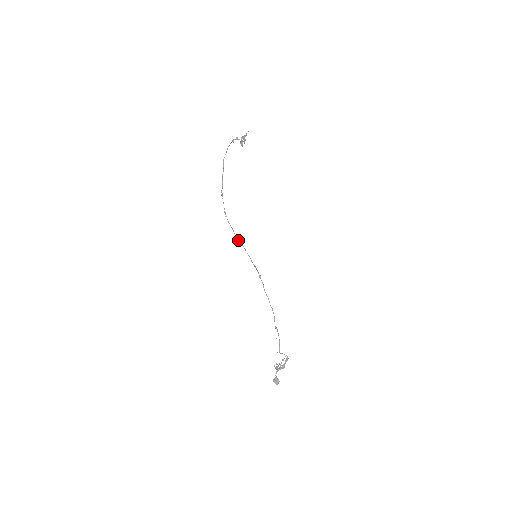
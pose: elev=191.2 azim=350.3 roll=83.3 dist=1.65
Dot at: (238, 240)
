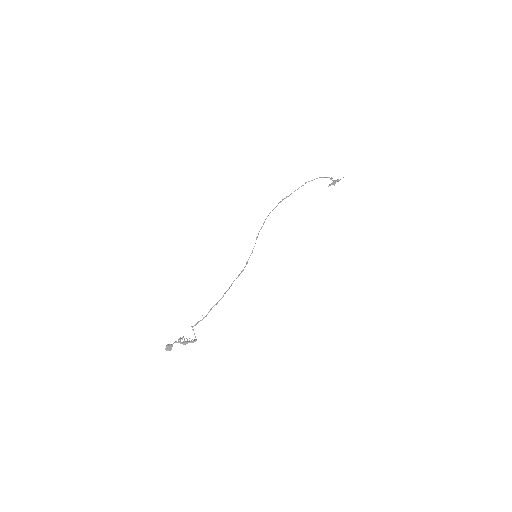
Dot at: (257, 236)
